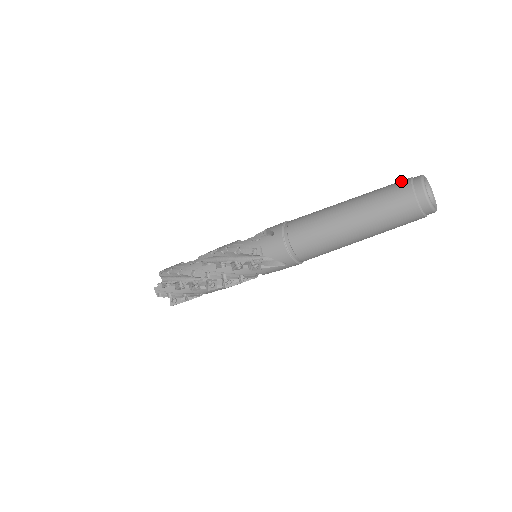
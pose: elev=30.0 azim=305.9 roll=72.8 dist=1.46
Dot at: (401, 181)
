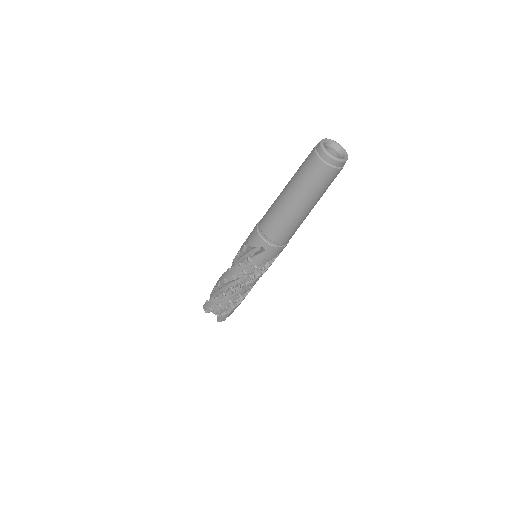
Dot at: occluded
